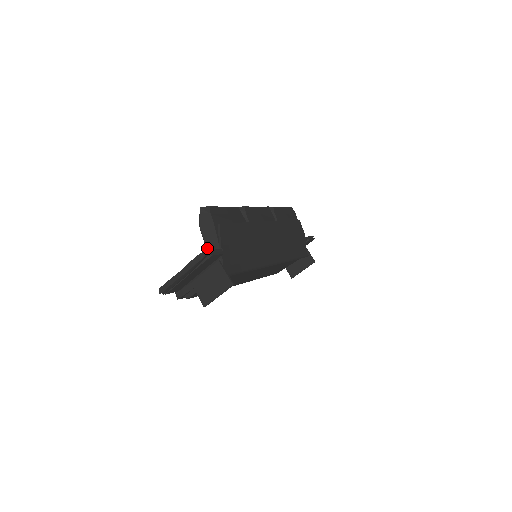
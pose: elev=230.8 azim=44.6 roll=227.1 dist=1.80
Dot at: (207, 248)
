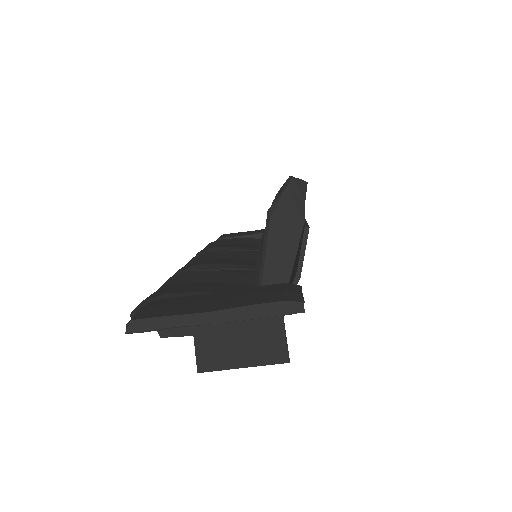
Dot at: (265, 266)
